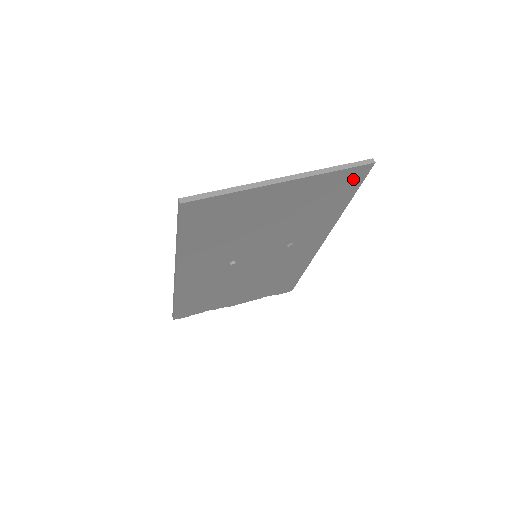
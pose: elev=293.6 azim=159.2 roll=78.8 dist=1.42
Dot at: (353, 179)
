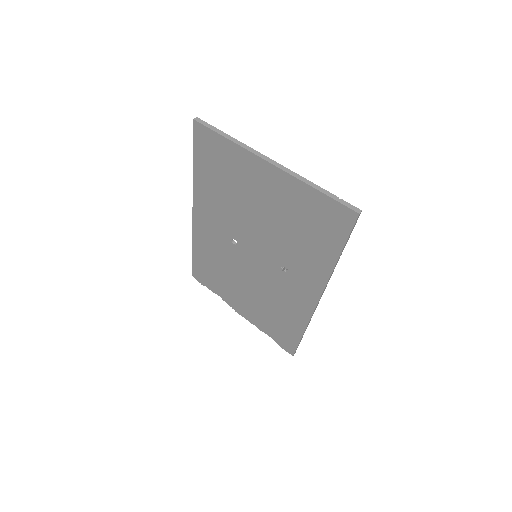
Dot at: (338, 220)
